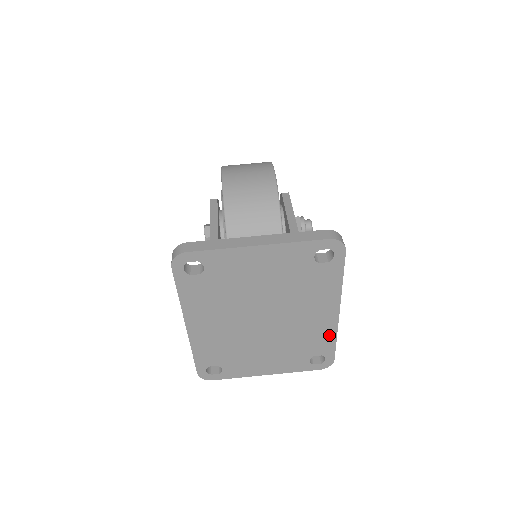
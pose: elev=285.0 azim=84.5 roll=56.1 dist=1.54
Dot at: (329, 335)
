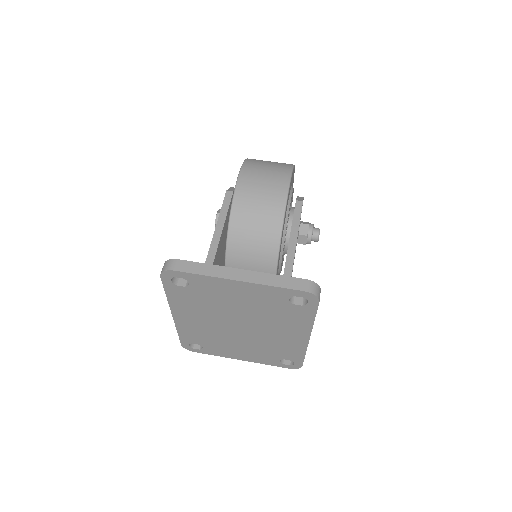
Dot at: (299, 350)
